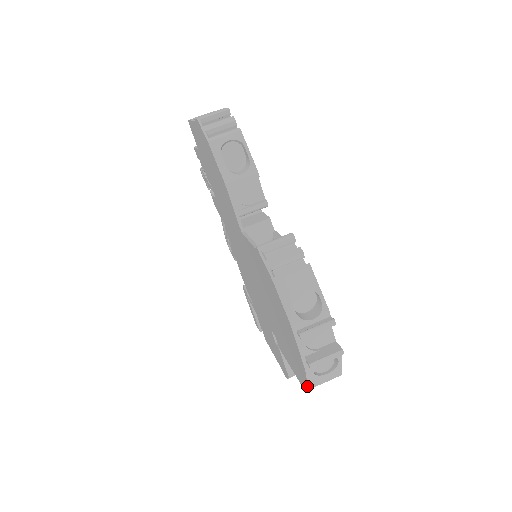
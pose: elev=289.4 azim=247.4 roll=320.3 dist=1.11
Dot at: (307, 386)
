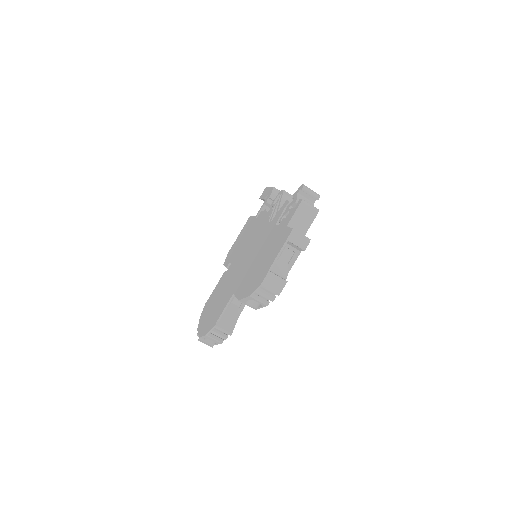
Dot at: (200, 318)
